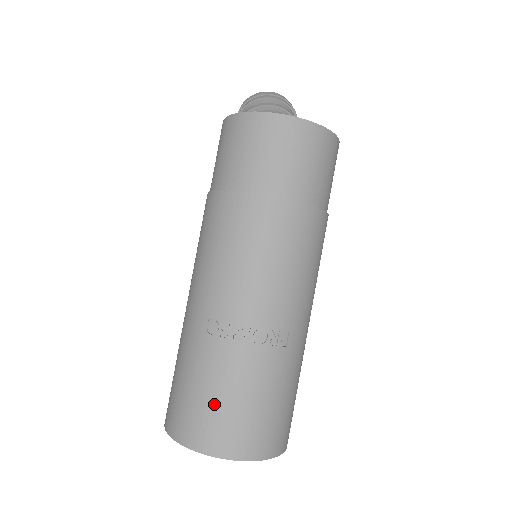
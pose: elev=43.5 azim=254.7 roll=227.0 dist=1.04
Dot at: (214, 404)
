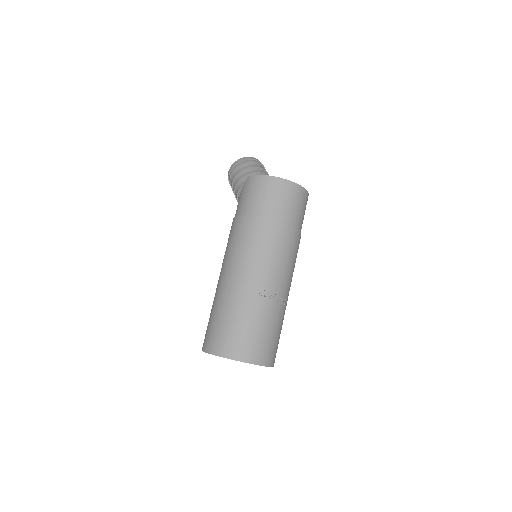
Dot at: (252, 334)
